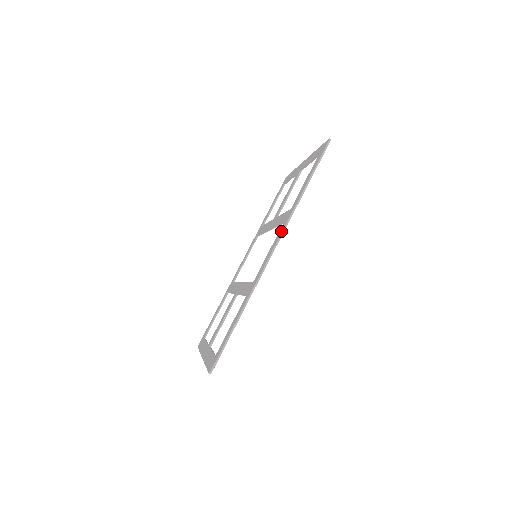
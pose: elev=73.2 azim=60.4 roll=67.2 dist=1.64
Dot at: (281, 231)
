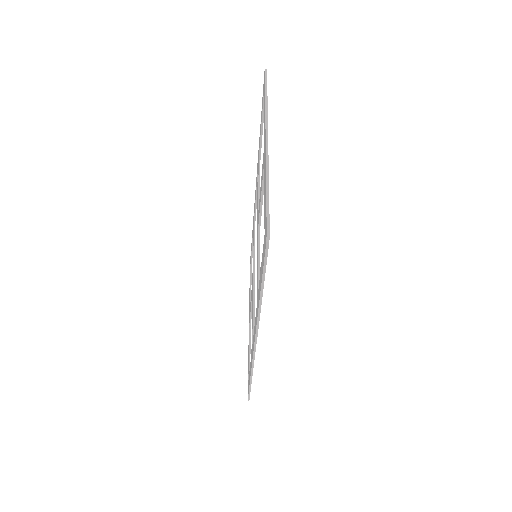
Dot at: (255, 327)
